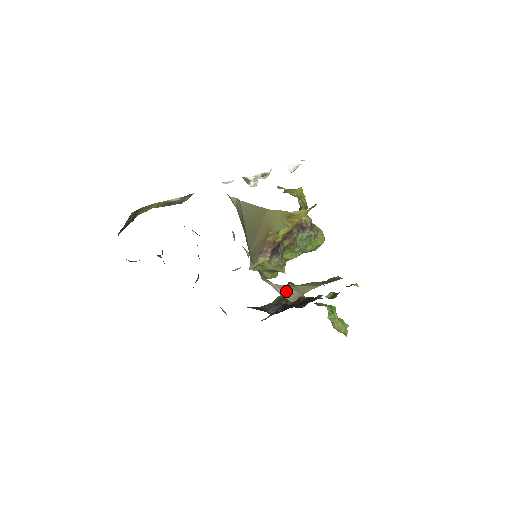
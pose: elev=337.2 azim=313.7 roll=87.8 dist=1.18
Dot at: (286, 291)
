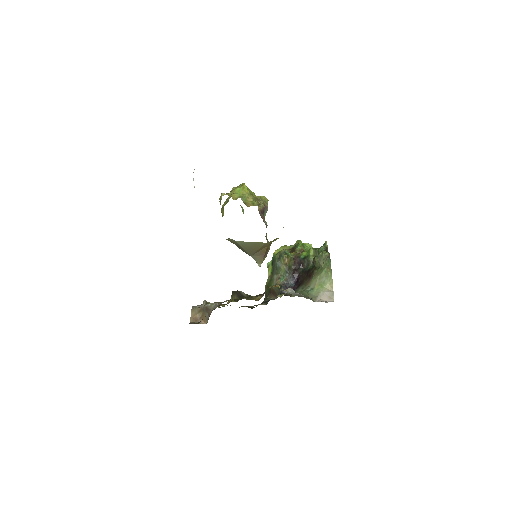
Dot at: (326, 296)
